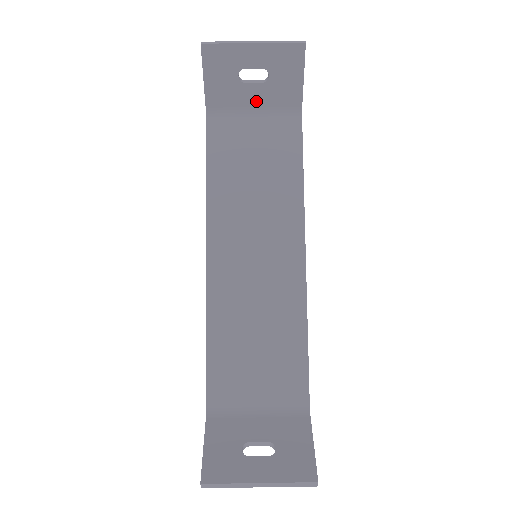
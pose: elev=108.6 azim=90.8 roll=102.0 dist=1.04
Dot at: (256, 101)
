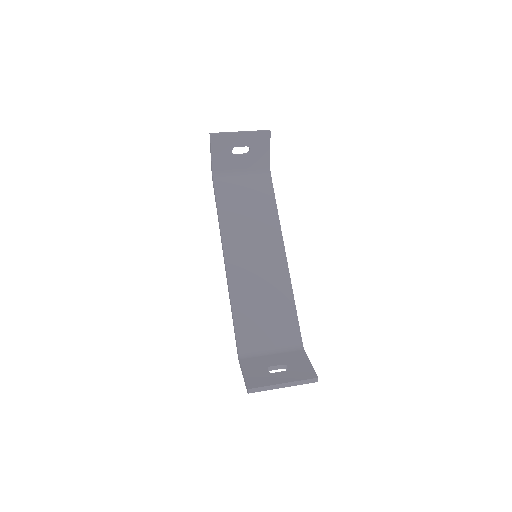
Dot at: (243, 166)
